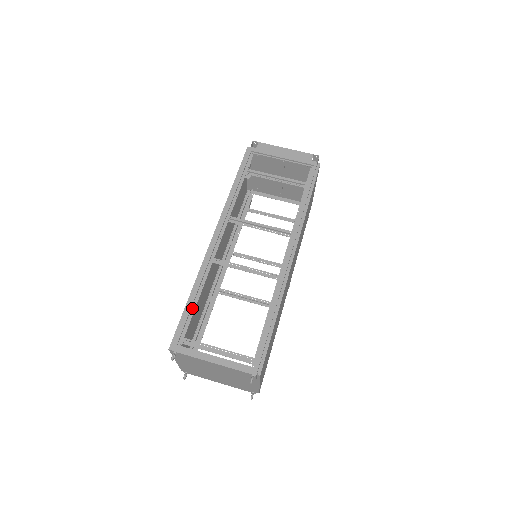
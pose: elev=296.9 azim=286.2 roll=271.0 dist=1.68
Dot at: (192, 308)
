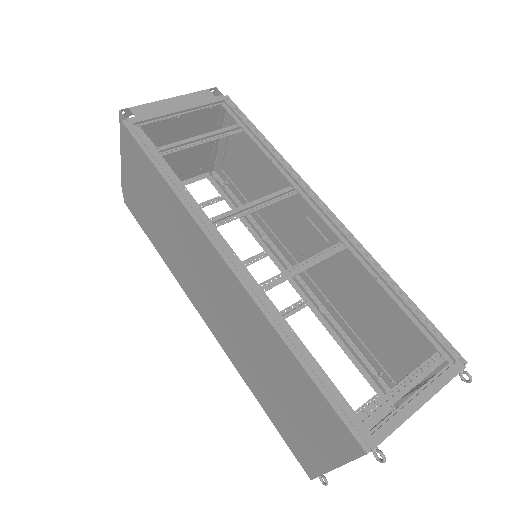
Dot at: (318, 371)
